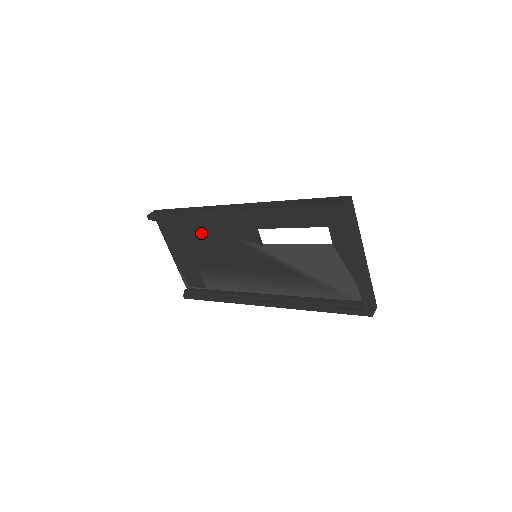
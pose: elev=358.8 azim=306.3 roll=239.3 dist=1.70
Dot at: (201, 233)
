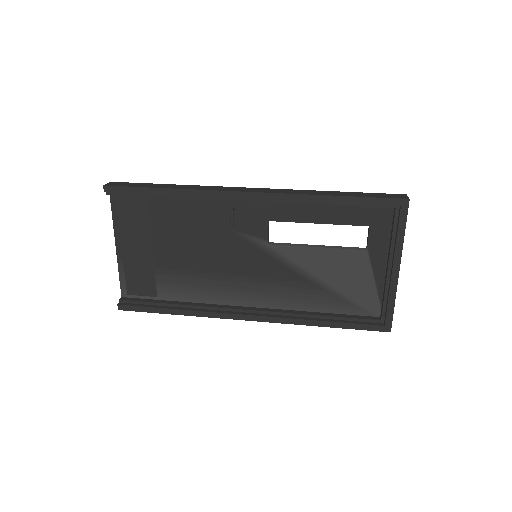
Dot at: (182, 220)
